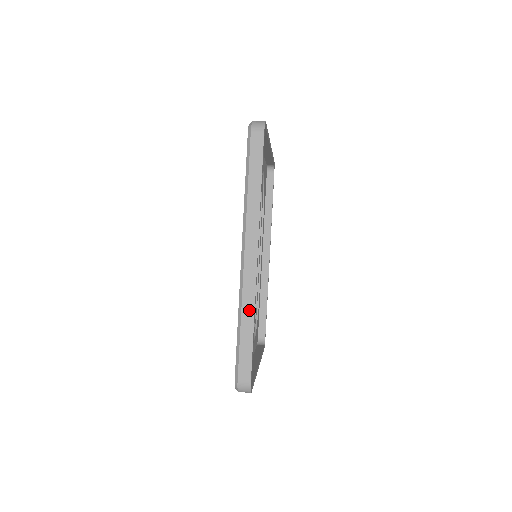
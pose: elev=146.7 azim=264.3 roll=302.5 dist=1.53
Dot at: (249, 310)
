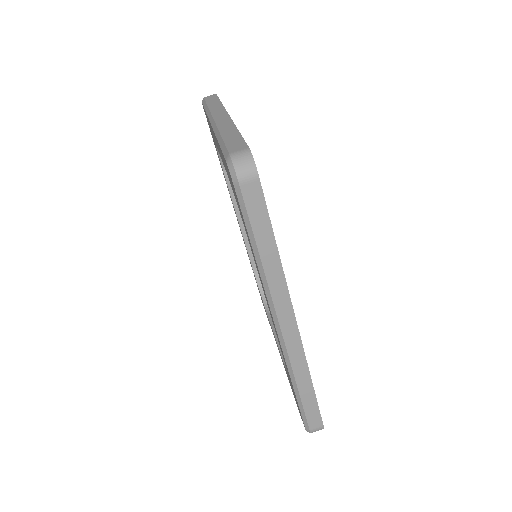
Dot at: (303, 374)
